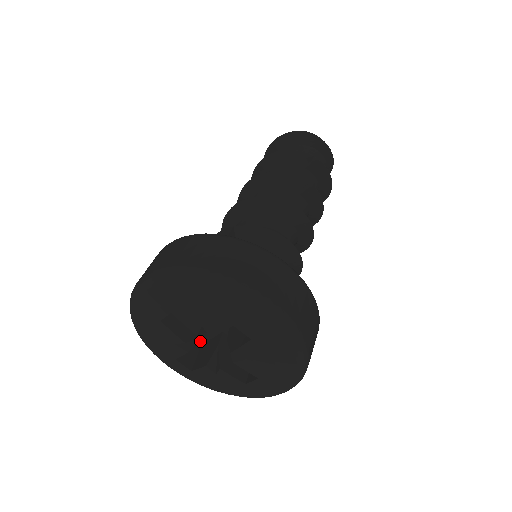
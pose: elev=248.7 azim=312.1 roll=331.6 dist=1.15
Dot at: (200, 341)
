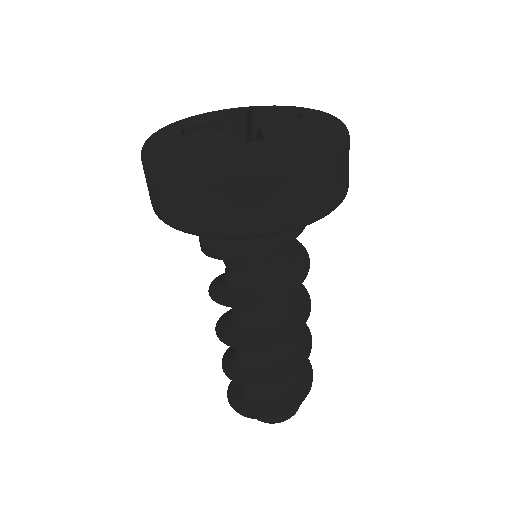
Dot at: occluded
